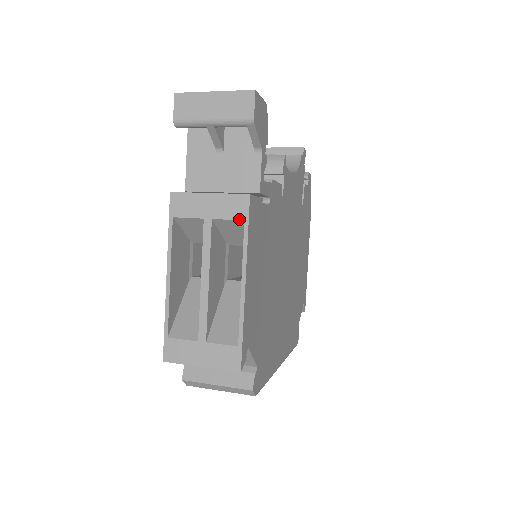
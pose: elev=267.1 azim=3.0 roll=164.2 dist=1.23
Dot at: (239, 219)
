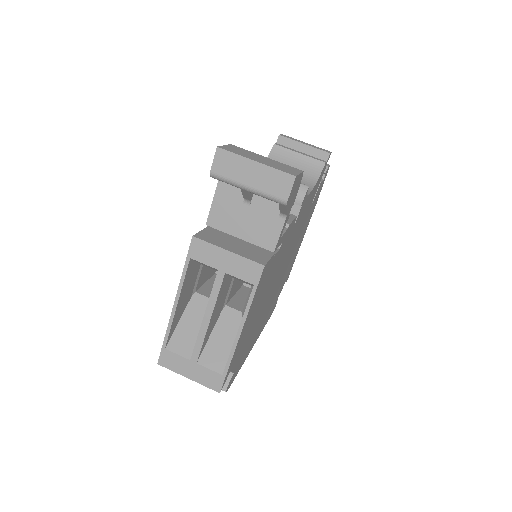
Dot at: (249, 282)
